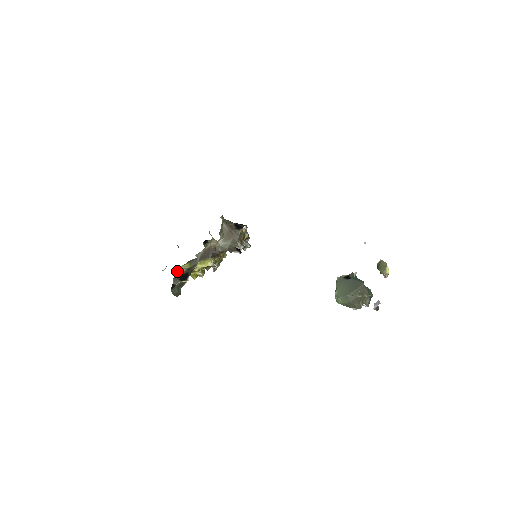
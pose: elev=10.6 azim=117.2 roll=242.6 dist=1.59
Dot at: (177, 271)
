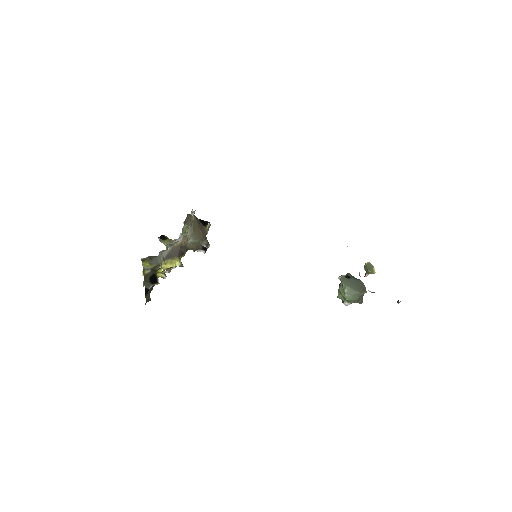
Dot at: (143, 272)
